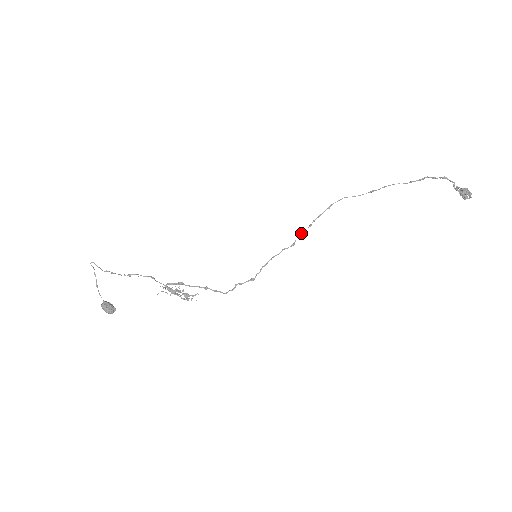
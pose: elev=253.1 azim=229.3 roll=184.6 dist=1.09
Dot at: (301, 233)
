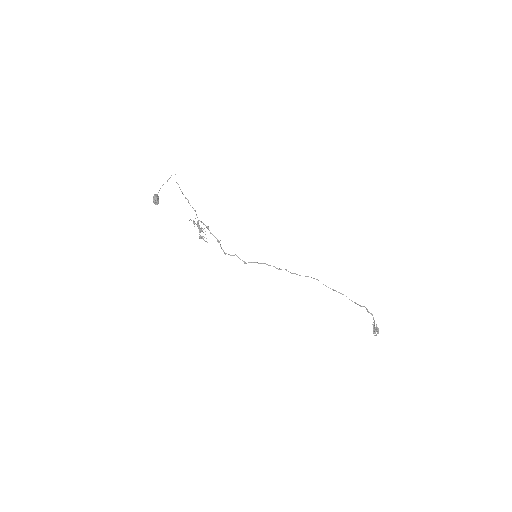
Dot at: occluded
